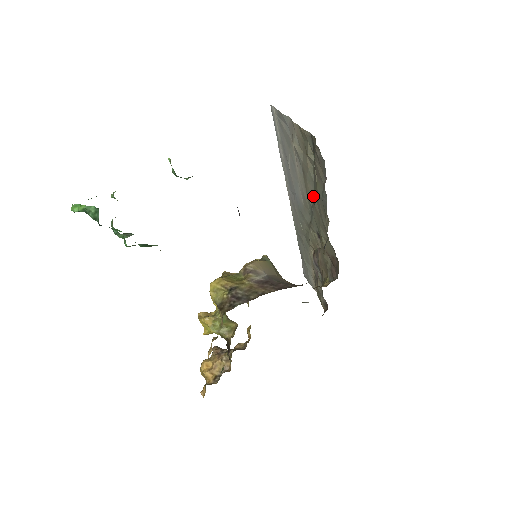
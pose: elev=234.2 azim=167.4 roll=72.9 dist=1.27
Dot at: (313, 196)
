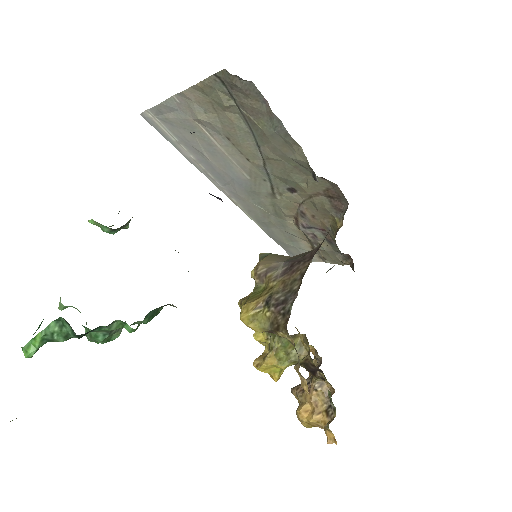
Dot at: (258, 151)
